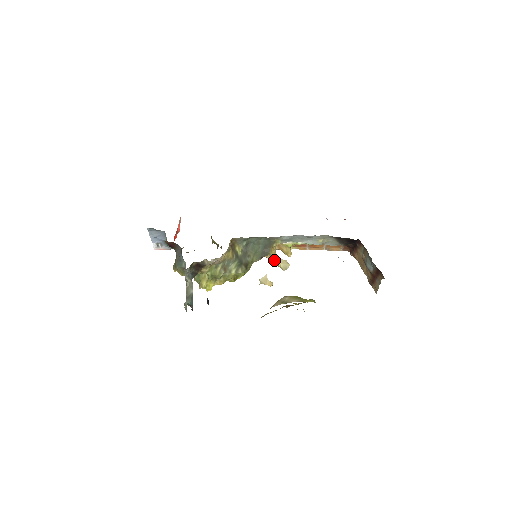
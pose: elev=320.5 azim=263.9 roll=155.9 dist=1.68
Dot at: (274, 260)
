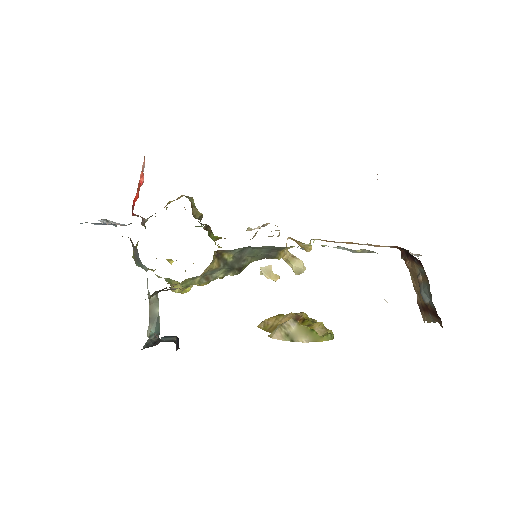
Dot at: (283, 259)
